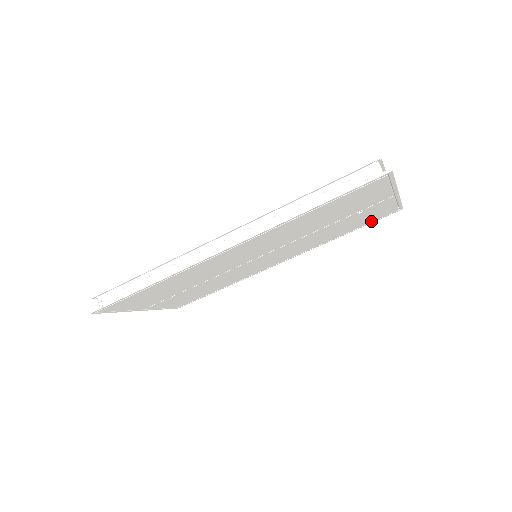
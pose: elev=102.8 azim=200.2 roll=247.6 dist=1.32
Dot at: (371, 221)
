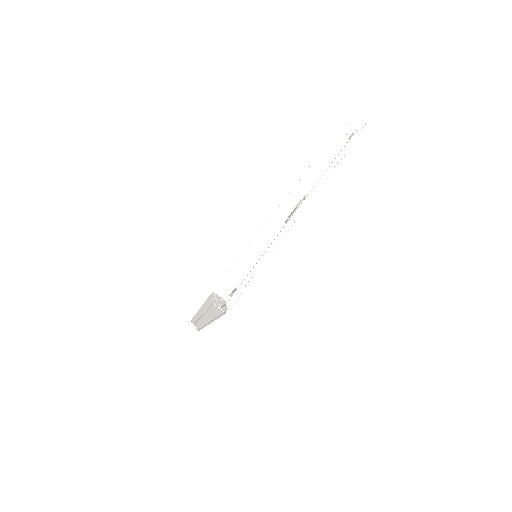
Dot at: occluded
